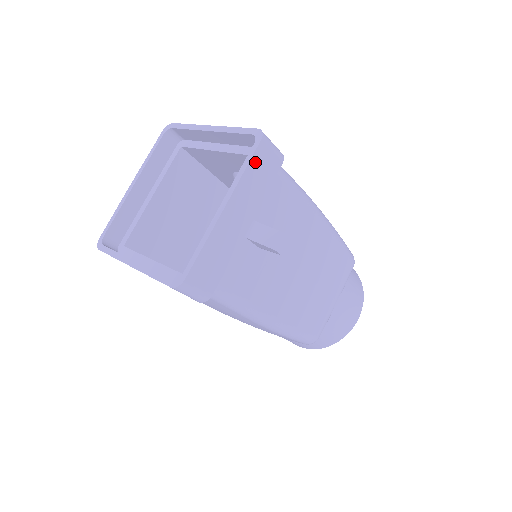
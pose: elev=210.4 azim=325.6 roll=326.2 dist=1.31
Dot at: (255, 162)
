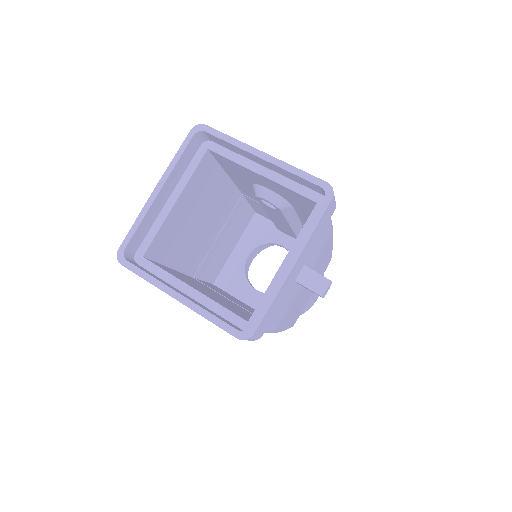
Dot at: (322, 218)
